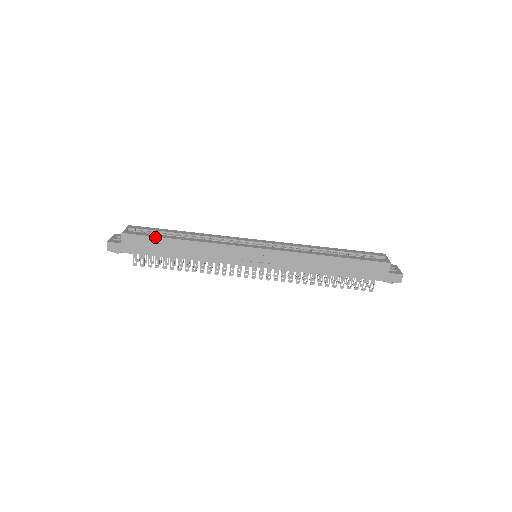
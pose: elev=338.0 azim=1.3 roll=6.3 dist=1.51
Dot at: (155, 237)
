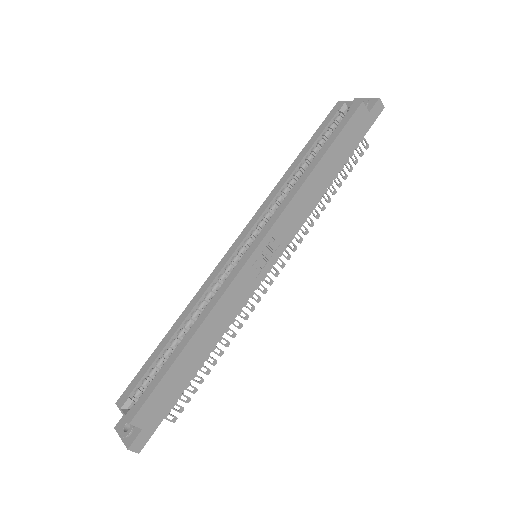
Dot at: (163, 378)
